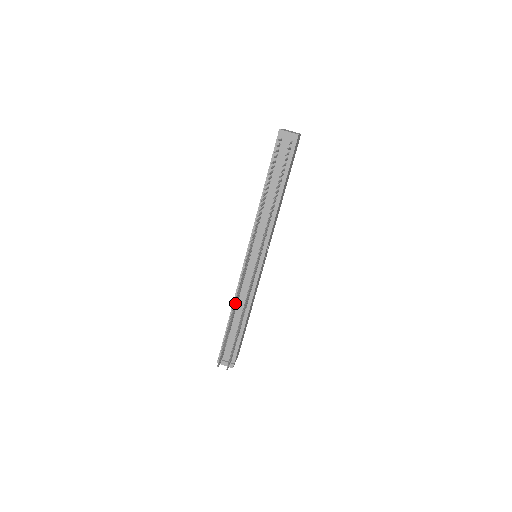
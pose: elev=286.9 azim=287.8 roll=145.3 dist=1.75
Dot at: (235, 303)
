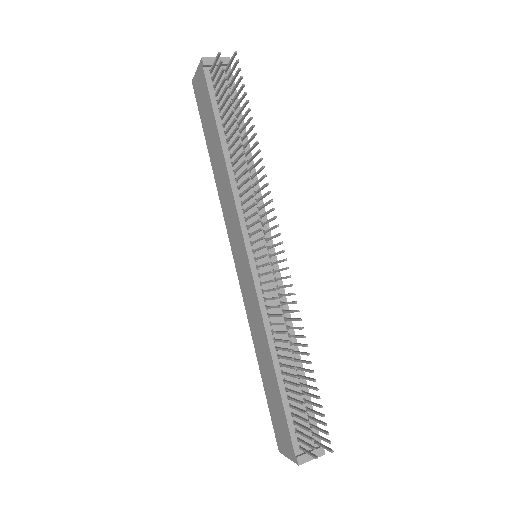
Dot at: (279, 331)
